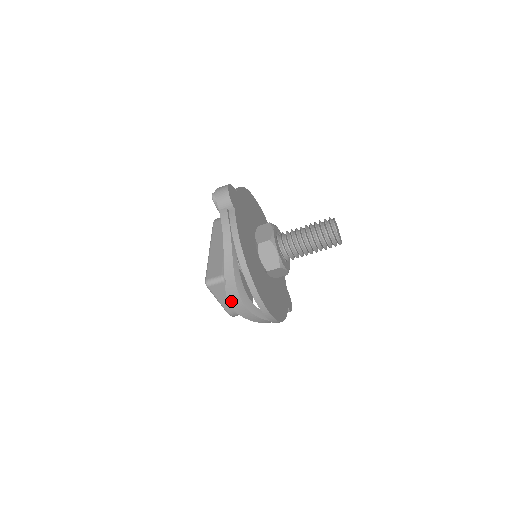
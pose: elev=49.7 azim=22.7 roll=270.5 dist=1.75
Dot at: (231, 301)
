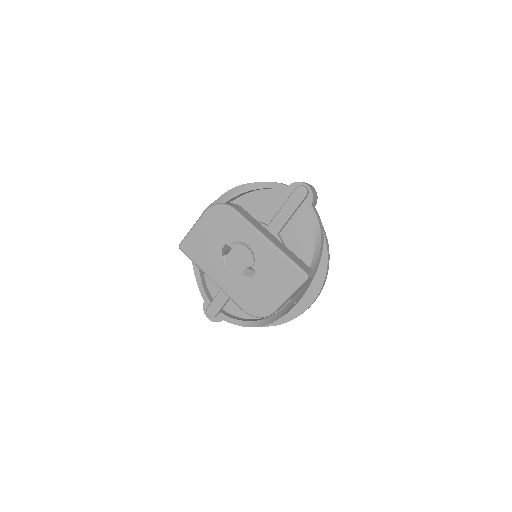
Dot at: (299, 298)
